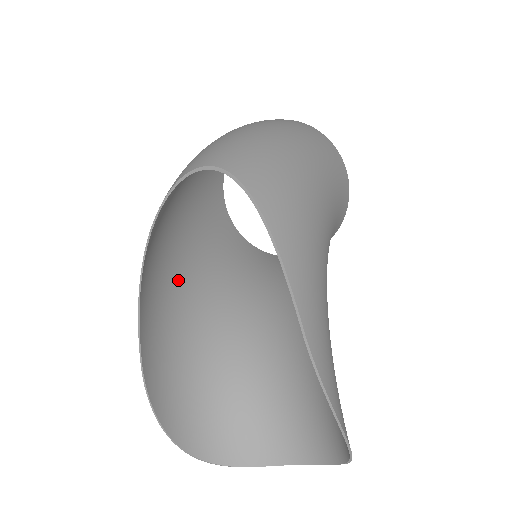
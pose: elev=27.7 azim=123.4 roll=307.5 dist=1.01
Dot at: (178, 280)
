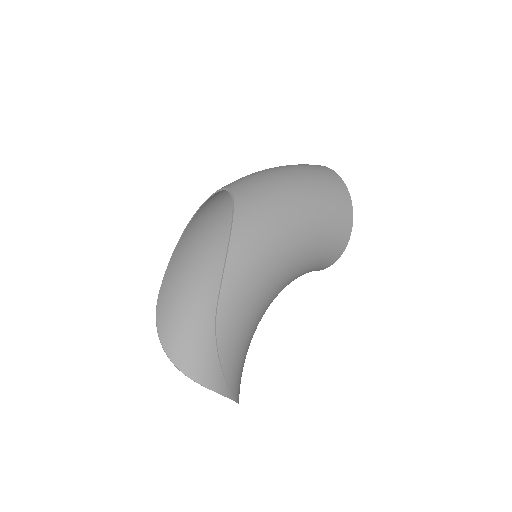
Dot at: (210, 255)
